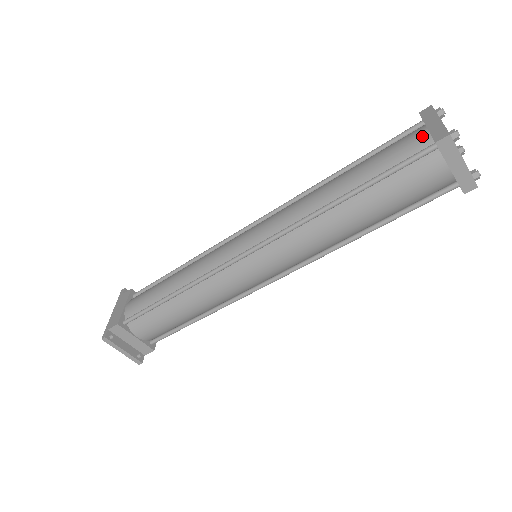
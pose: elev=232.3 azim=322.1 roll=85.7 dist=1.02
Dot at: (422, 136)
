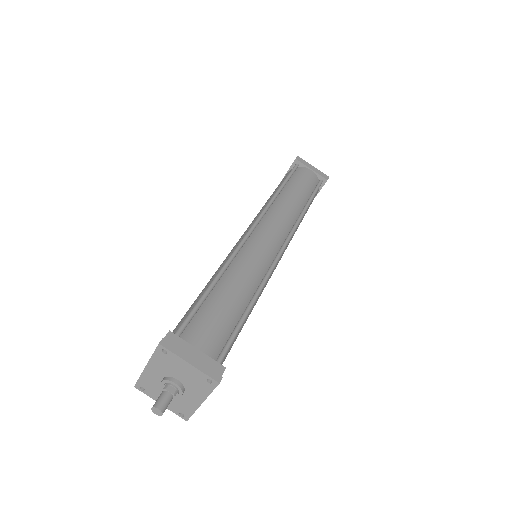
Dot at: (288, 172)
